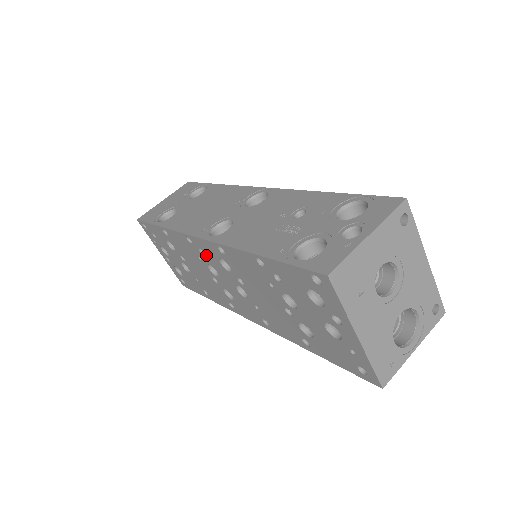
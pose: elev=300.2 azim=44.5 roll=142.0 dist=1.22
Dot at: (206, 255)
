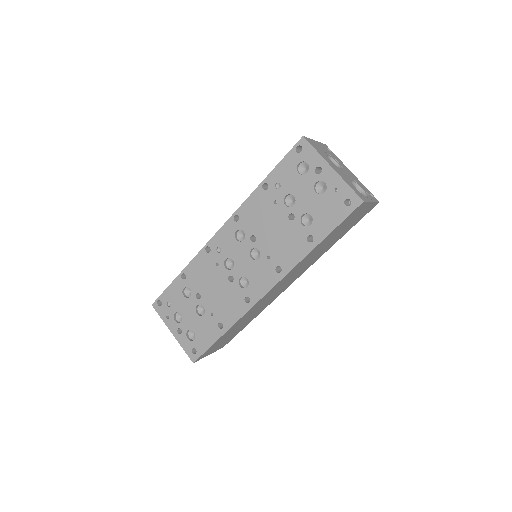
Dot at: (223, 248)
